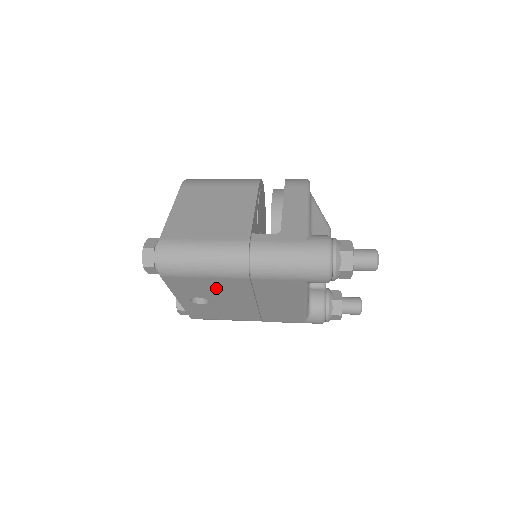
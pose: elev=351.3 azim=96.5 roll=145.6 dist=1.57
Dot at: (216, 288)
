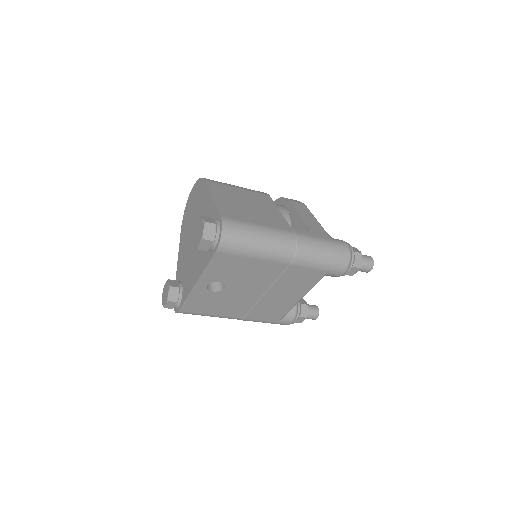
Dot at: (249, 272)
